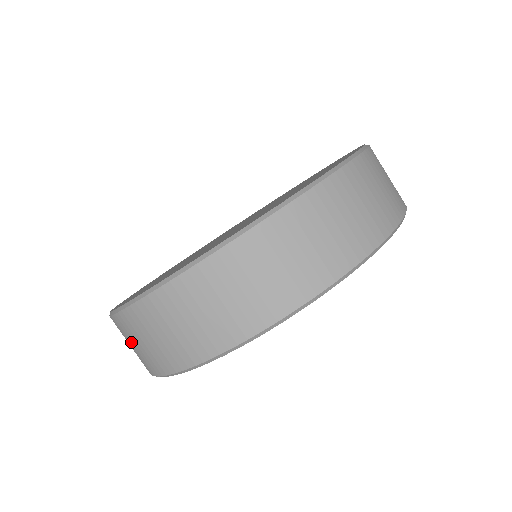
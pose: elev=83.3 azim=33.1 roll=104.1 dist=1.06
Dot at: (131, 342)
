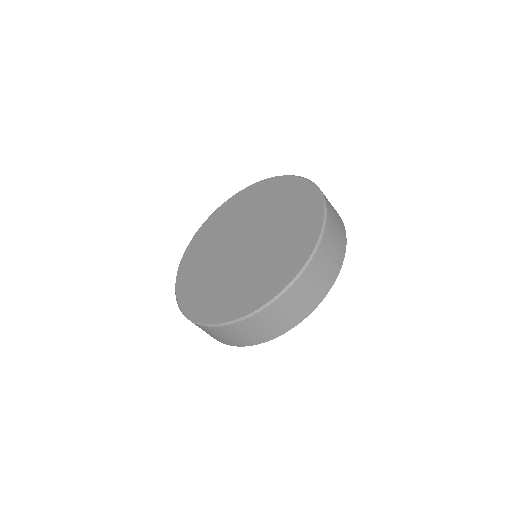
Dot at: (233, 335)
